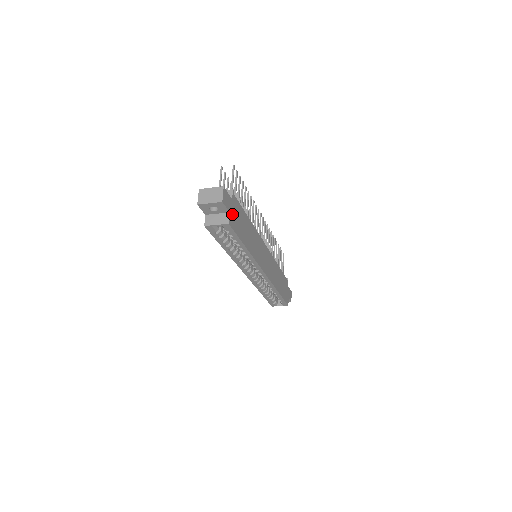
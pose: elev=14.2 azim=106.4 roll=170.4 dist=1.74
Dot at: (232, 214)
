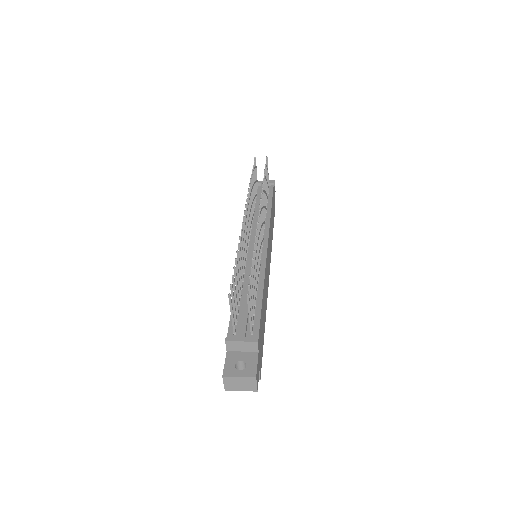
Dot at: (260, 360)
